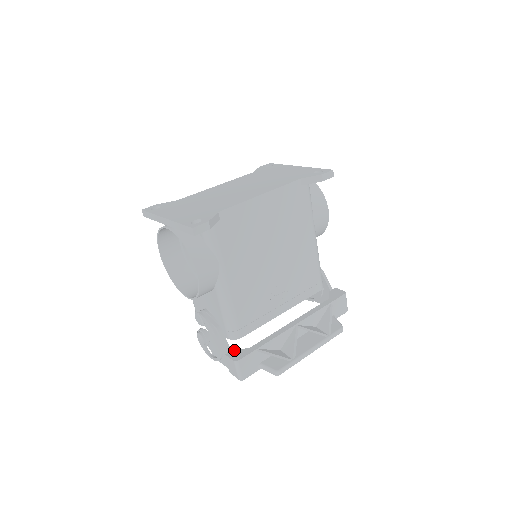
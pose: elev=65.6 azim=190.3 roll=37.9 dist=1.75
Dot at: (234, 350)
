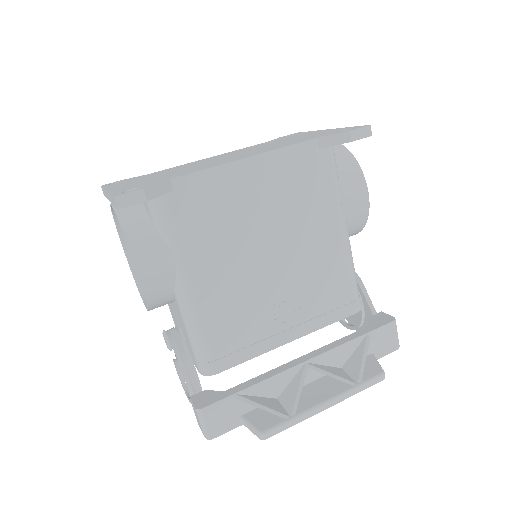
Dot at: (204, 391)
